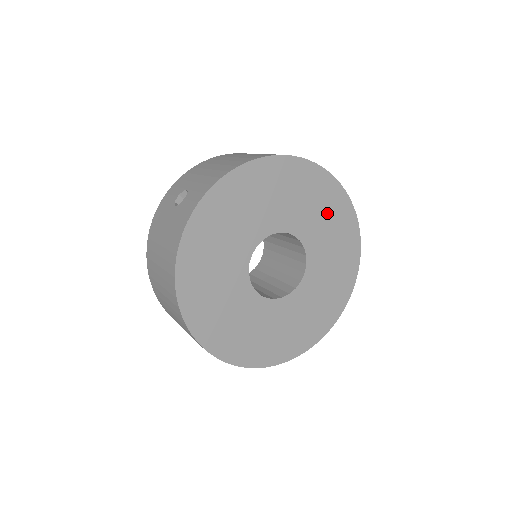
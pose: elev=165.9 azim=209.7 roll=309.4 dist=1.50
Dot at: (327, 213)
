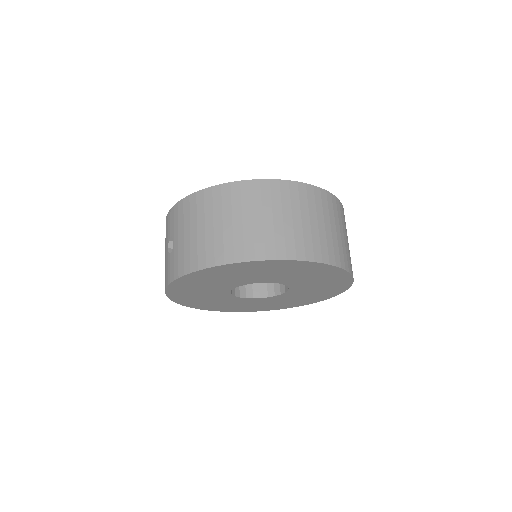
Dot at: (307, 273)
